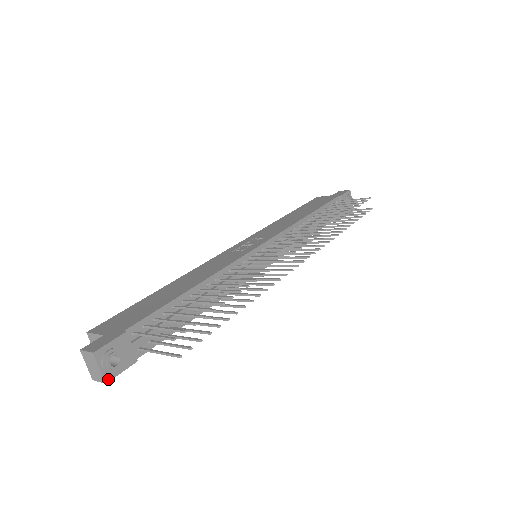
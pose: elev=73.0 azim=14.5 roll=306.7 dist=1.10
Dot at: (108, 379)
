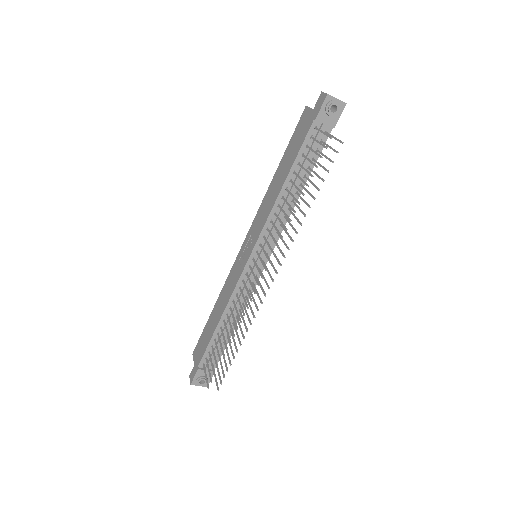
Dot at: occluded
